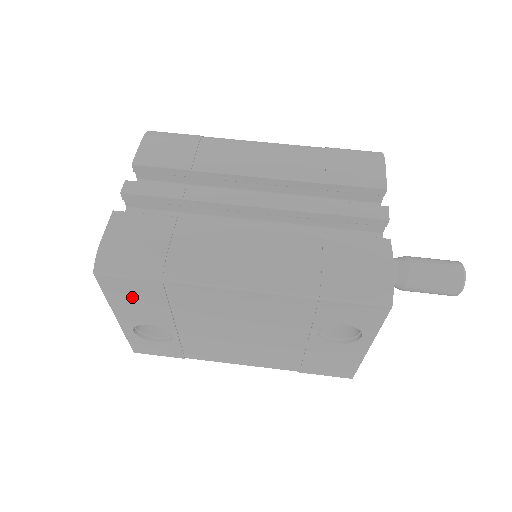
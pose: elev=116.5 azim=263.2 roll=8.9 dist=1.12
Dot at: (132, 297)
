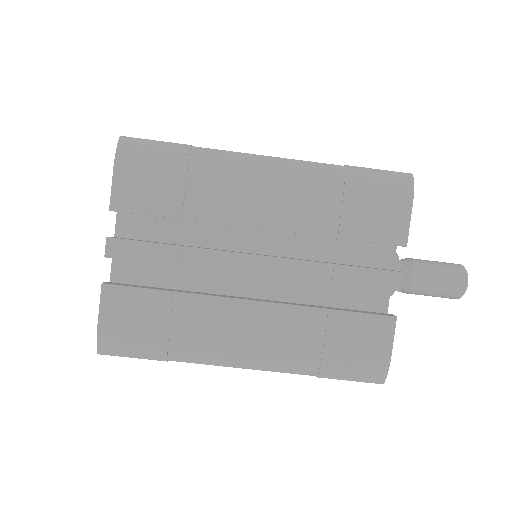
Dot at: occluded
